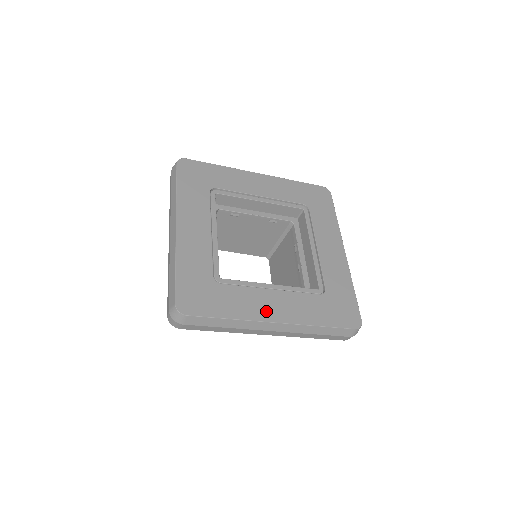
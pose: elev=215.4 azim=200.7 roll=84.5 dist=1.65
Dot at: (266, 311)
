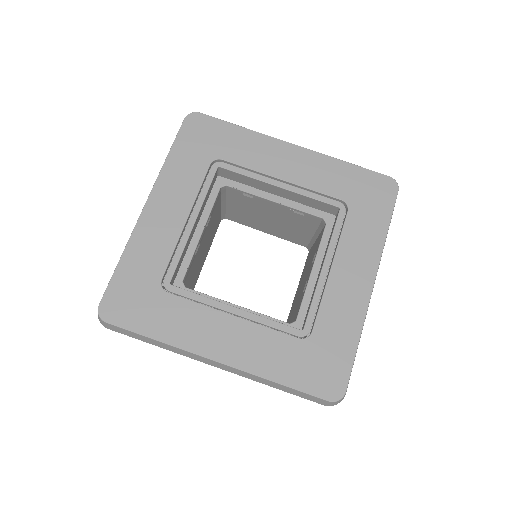
Dot at: (209, 342)
